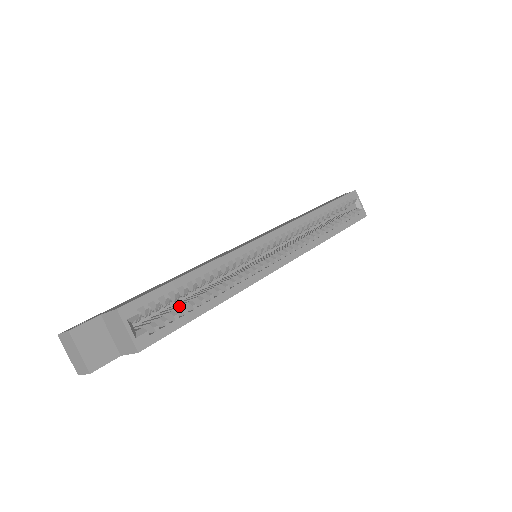
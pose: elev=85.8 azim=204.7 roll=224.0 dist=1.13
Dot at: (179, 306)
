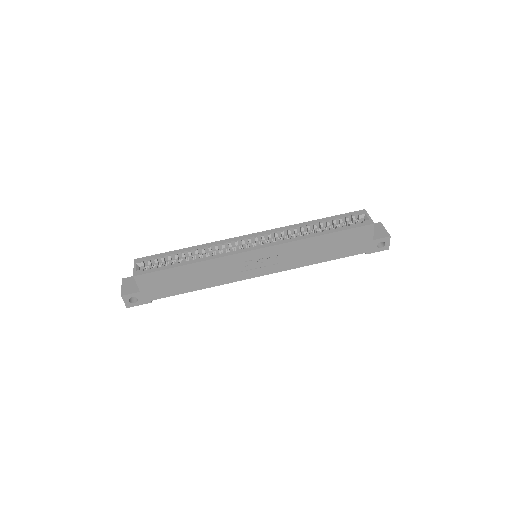
Dot at: occluded
